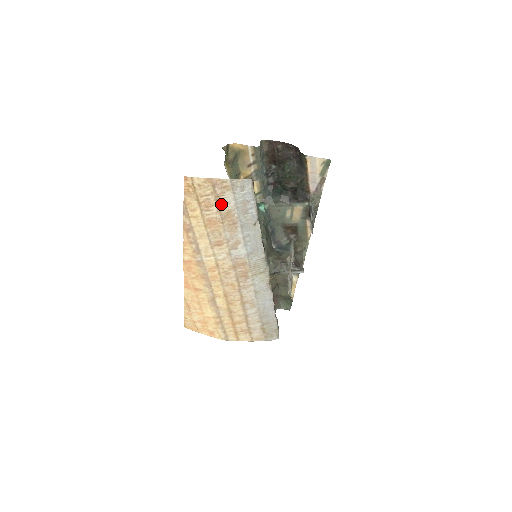
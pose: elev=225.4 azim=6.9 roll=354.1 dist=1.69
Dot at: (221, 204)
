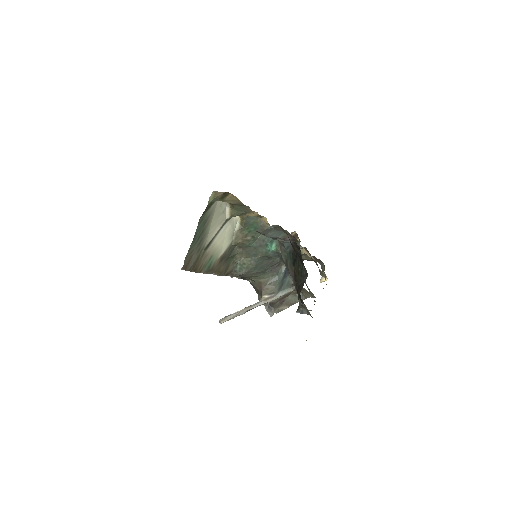
Dot at: occluded
